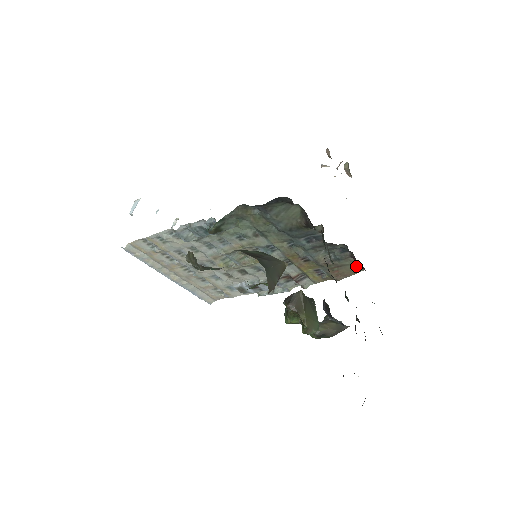
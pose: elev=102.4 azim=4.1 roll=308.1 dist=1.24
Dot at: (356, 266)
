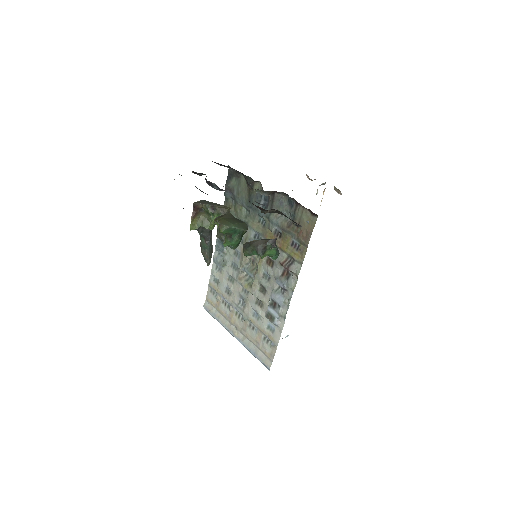
Dot at: (307, 214)
